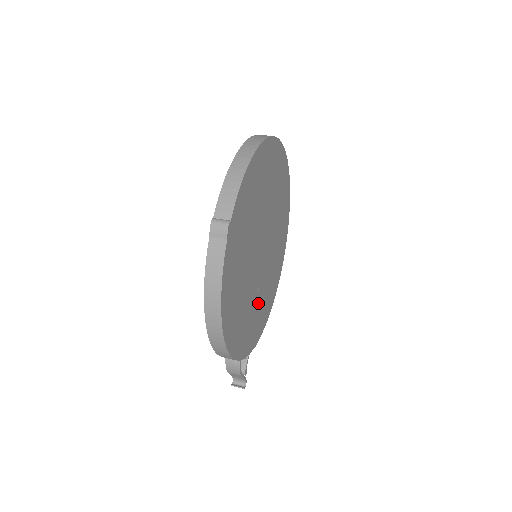
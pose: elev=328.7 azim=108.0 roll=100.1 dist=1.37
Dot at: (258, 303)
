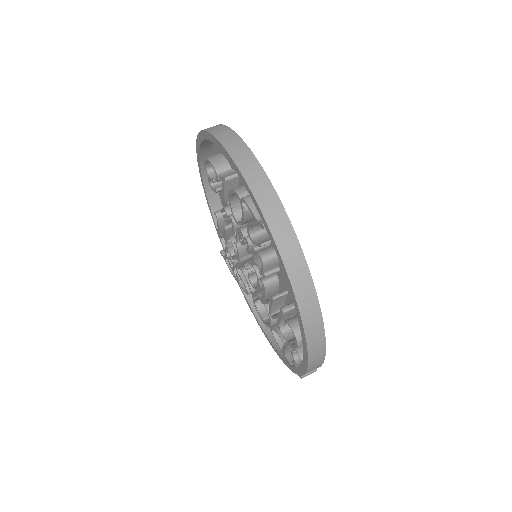
Dot at: occluded
